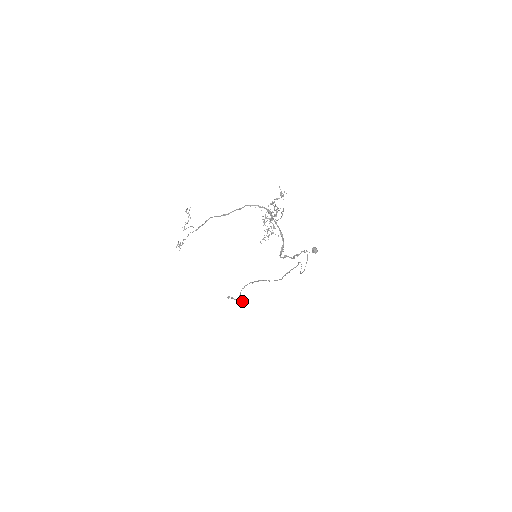
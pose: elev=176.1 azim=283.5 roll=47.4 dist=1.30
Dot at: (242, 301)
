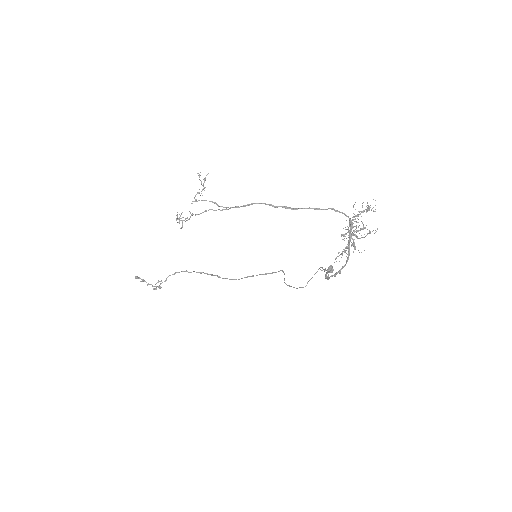
Dot at: occluded
